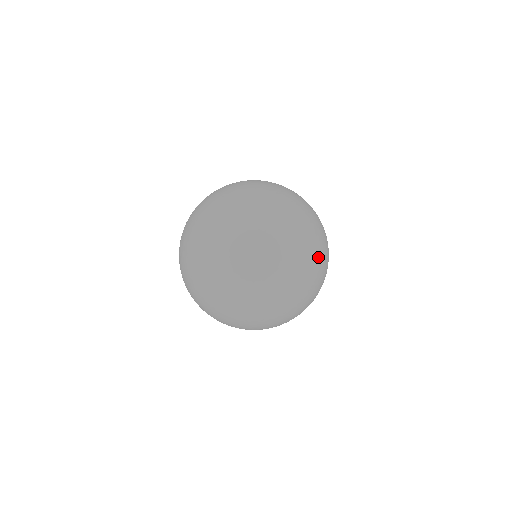
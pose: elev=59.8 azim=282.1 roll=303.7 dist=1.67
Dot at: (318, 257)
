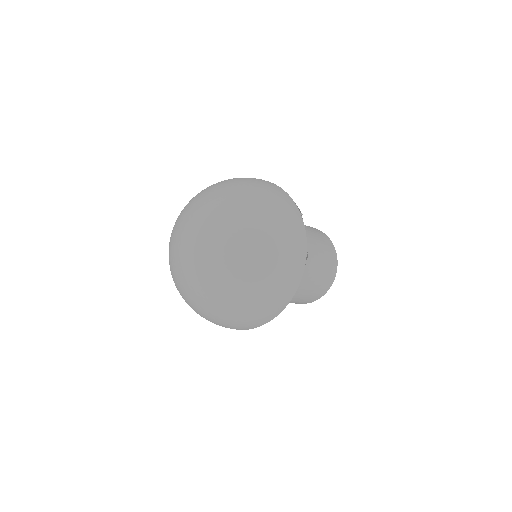
Dot at: (273, 247)
